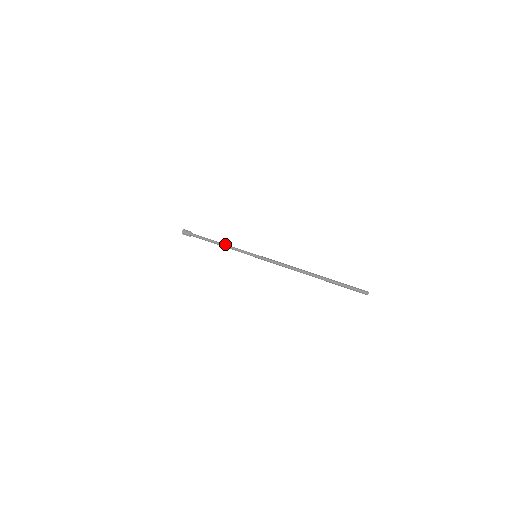
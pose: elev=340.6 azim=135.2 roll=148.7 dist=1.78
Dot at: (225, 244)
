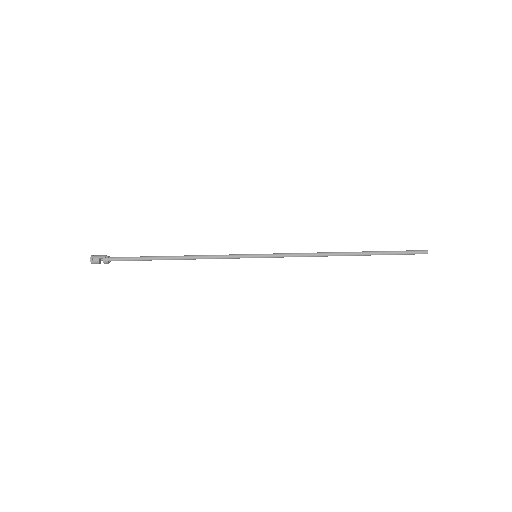
Dot at: (193, 255)
